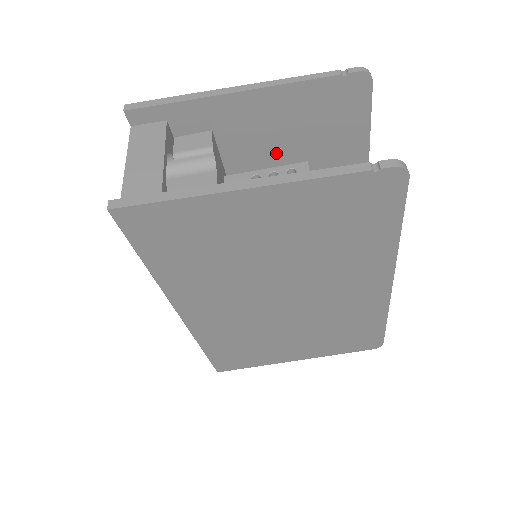
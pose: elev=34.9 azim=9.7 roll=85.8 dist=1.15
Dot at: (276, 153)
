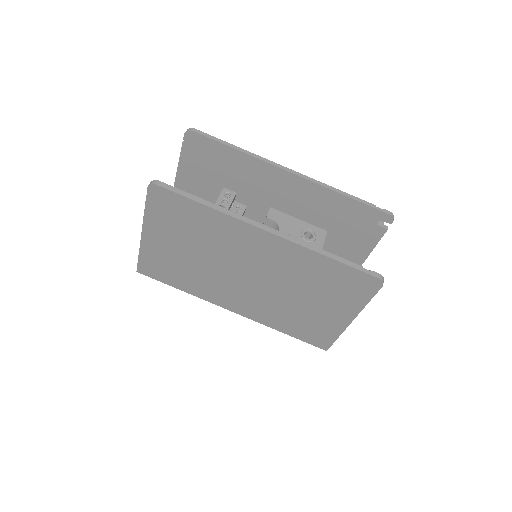
Dot at: occluded
